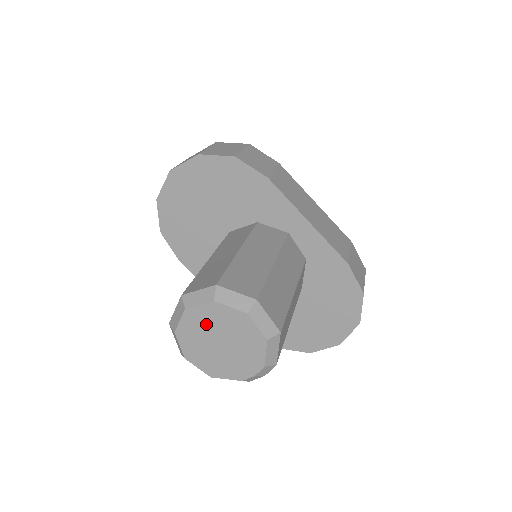
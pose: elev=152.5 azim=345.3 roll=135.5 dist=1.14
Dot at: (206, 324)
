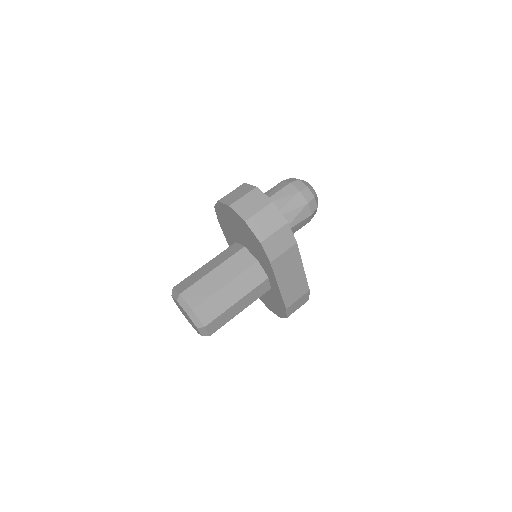
Dot at: (183, 310)
